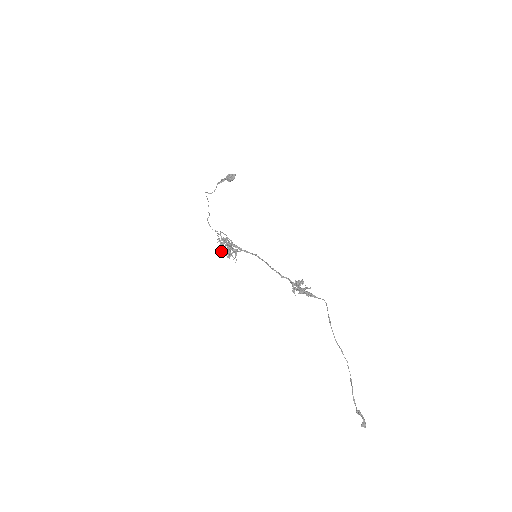
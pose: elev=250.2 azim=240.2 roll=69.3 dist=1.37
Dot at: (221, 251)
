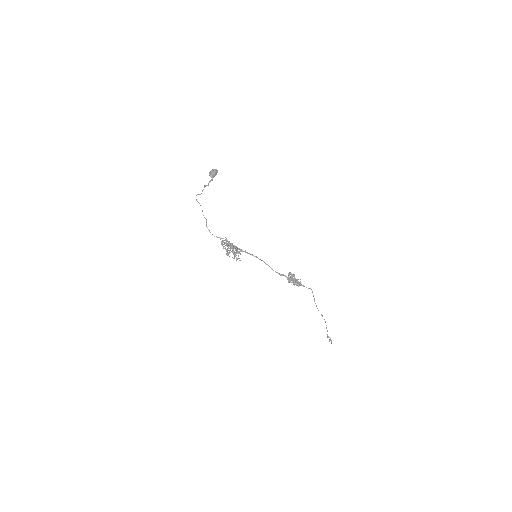
Dot at: (227, 255)
